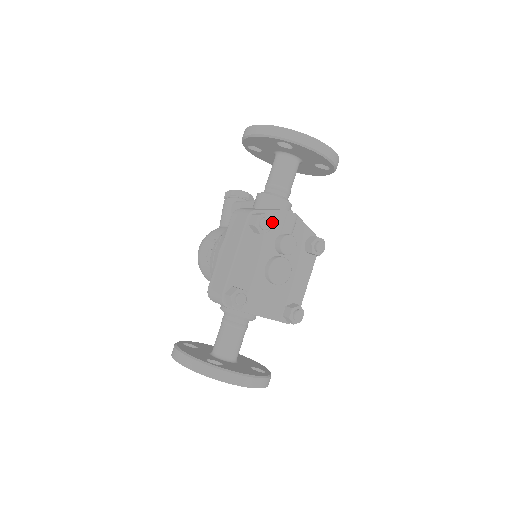
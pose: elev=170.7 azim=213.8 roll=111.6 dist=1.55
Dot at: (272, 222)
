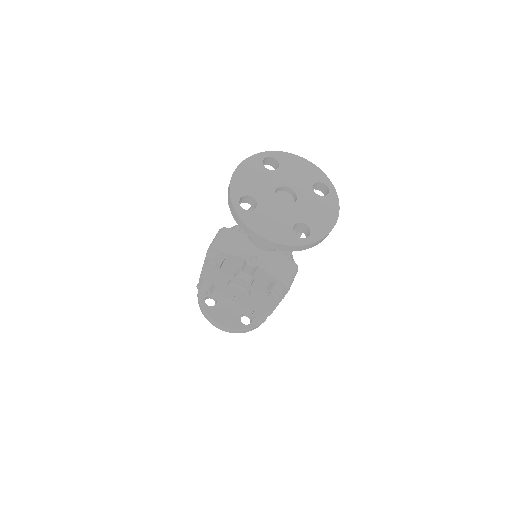
Dot at: (232, 260)
